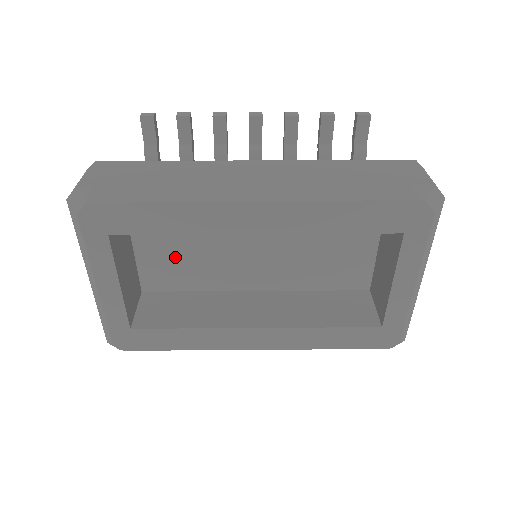
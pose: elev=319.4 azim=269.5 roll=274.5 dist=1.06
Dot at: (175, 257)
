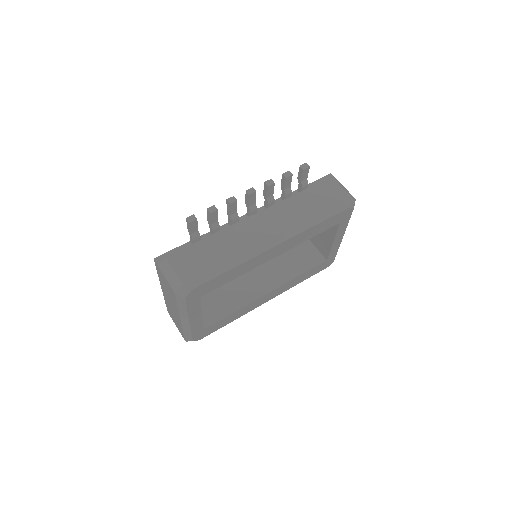
Dot at: occluded
